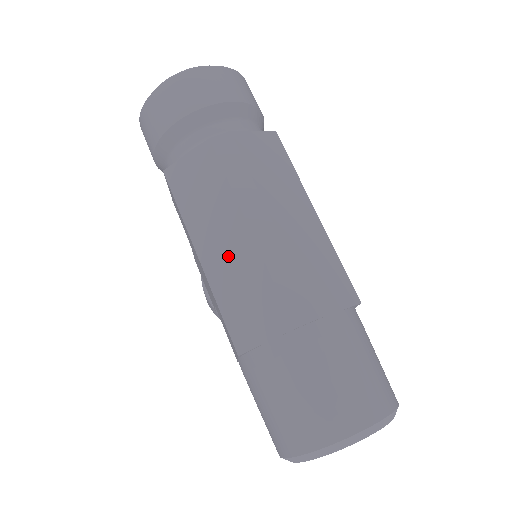
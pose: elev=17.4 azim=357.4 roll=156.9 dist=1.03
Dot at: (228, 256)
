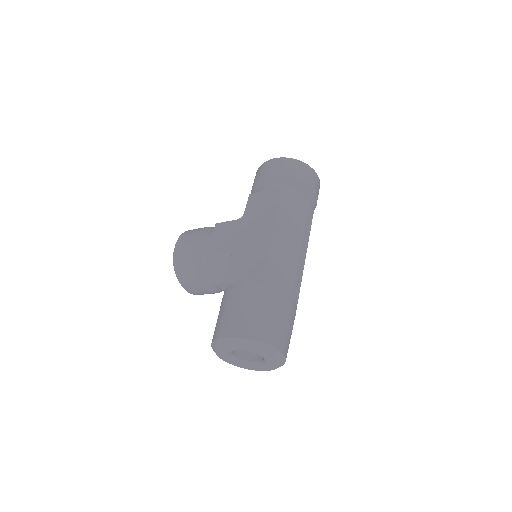
Dot at: (286, 244)
